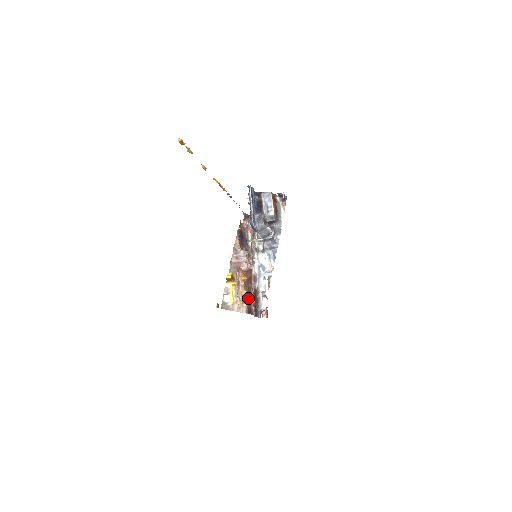
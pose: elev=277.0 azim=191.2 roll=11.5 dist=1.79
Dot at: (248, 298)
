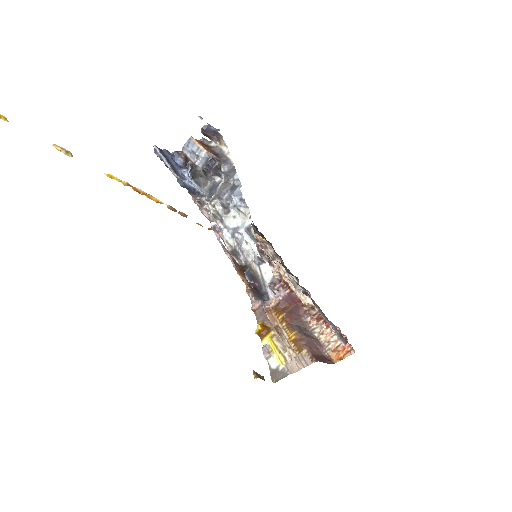
Dot at: (304, 340)
